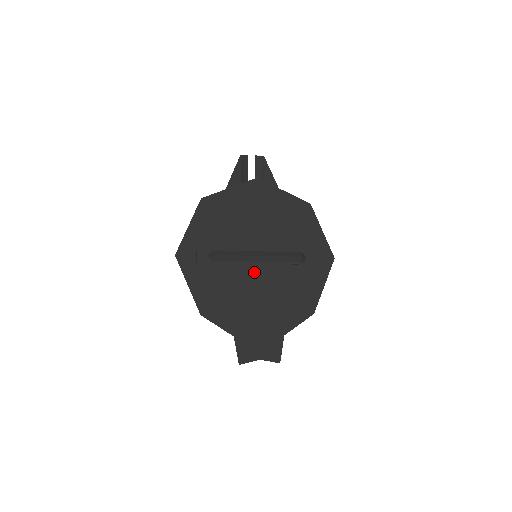
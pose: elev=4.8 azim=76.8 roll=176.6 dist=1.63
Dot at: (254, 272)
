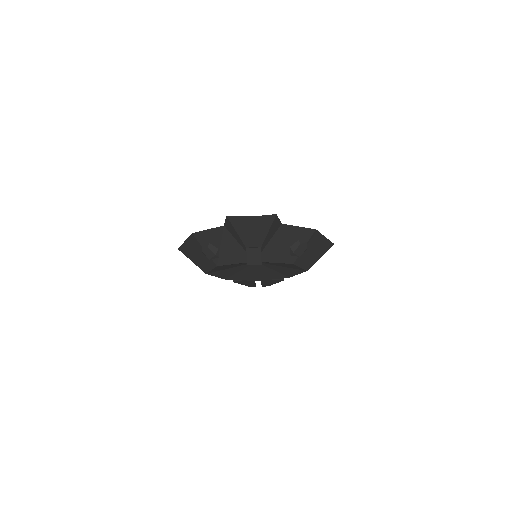
Dot at: occluded
